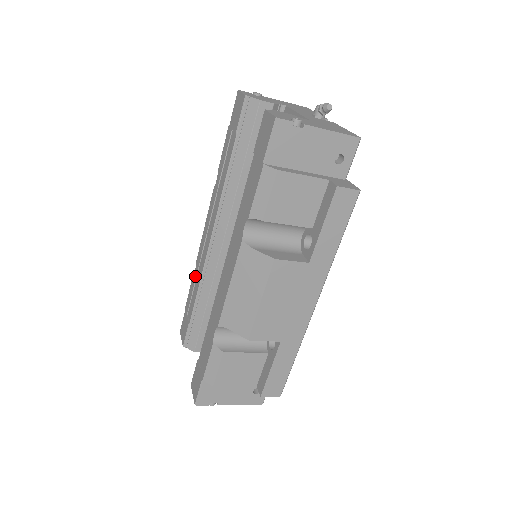
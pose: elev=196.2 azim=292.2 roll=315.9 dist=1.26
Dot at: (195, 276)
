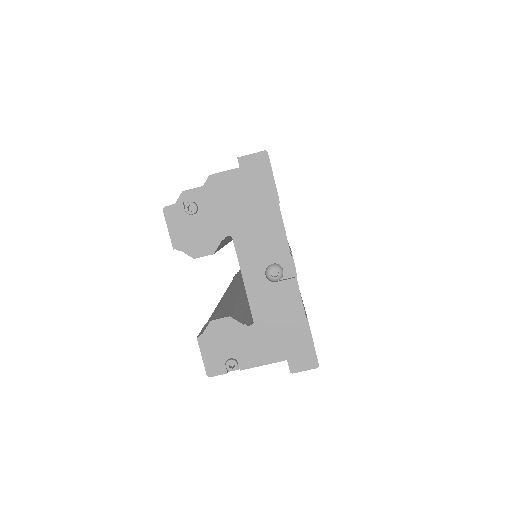
Dot at: occluded
